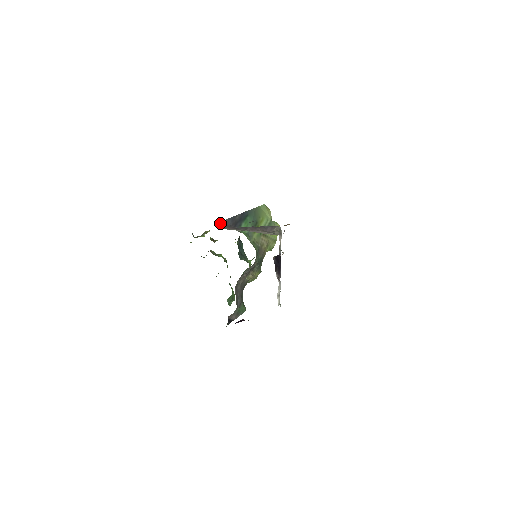
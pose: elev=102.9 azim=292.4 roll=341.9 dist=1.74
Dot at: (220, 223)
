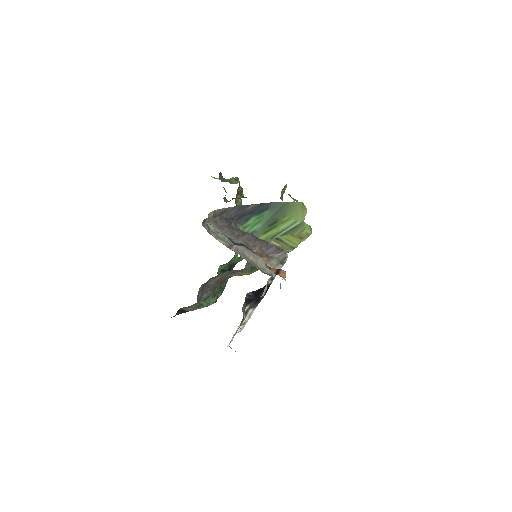
Dot at: (212, 213)
